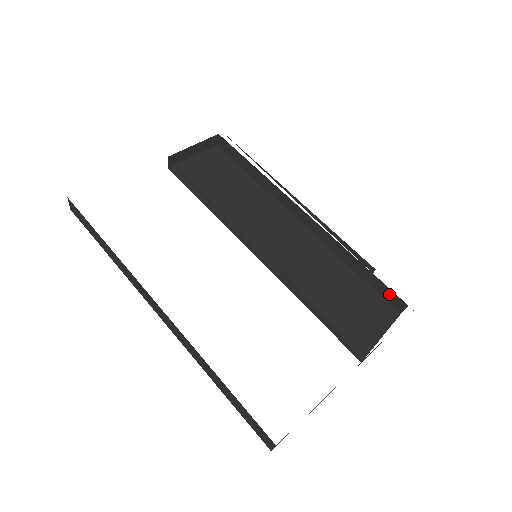
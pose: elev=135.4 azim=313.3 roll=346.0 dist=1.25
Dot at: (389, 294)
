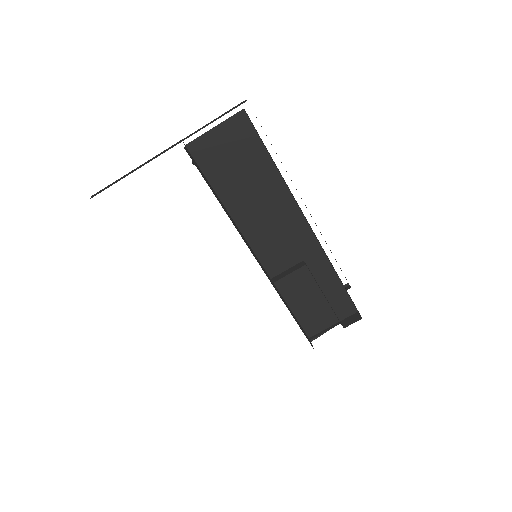
Dot at: (354, 304)
